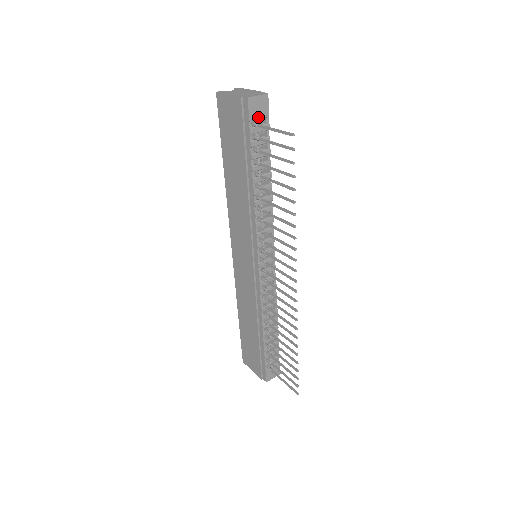
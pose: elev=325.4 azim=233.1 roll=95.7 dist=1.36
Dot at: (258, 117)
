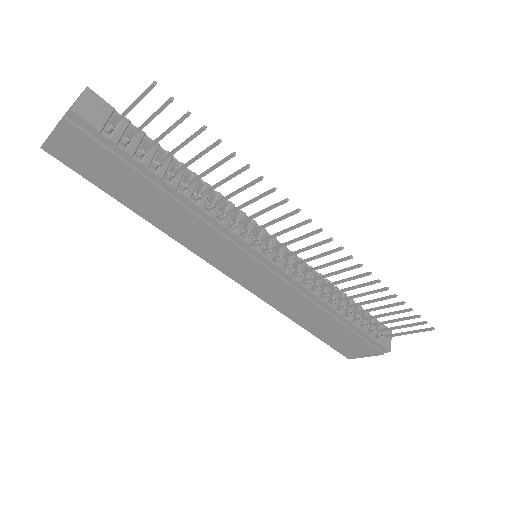
Dot at: (104, 120)
